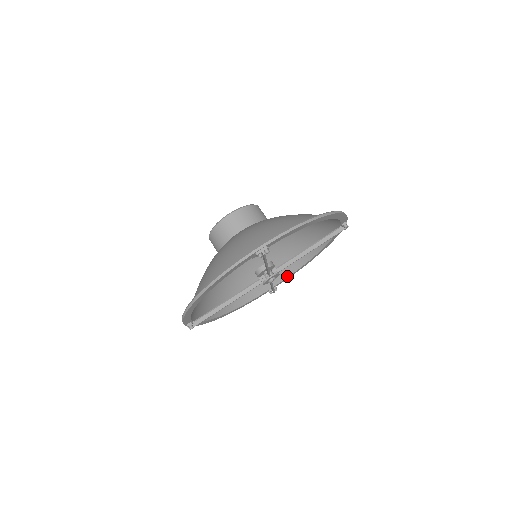
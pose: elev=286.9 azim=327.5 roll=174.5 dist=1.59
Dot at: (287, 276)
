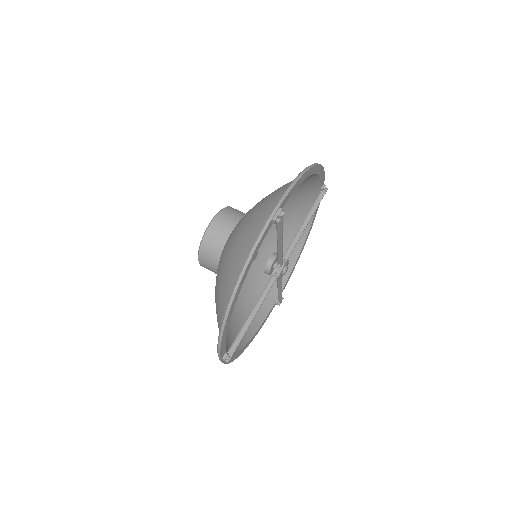
Dot at: (286, 279)
